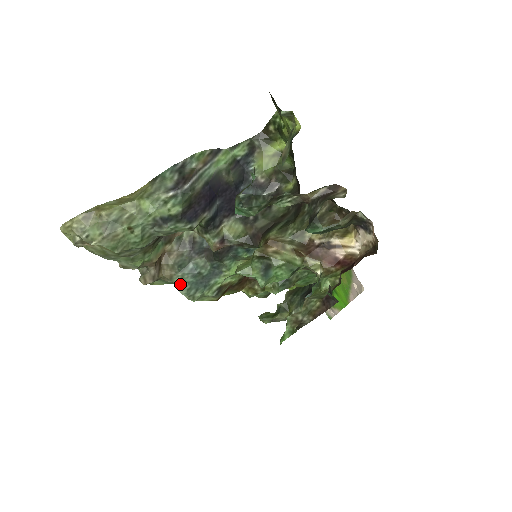
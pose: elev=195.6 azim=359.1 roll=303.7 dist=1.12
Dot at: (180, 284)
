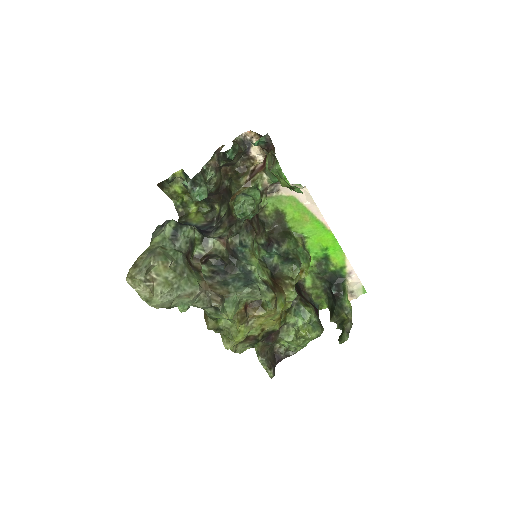
Dot at: (238, 290)
